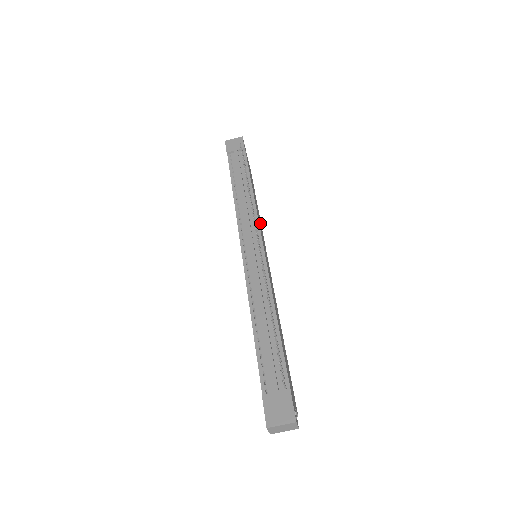
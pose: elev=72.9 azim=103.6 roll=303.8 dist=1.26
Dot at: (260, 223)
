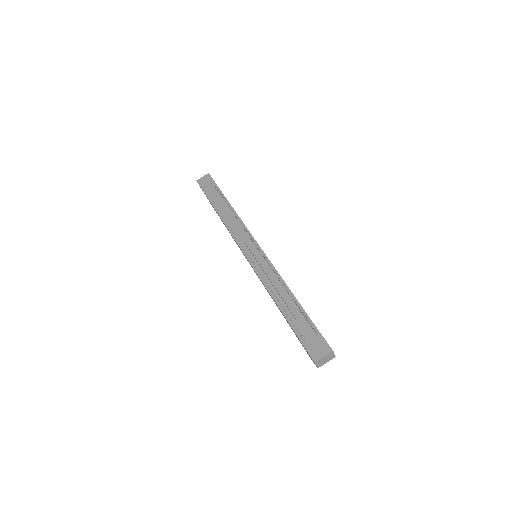
Dot at: occluded
